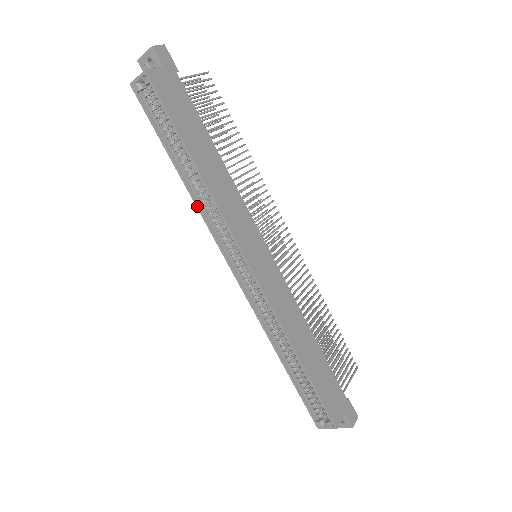
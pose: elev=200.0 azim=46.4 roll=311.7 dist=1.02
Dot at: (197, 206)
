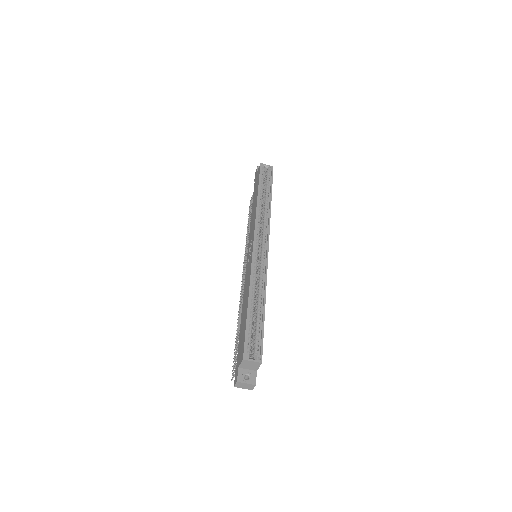
Dot at: (257, 210)
